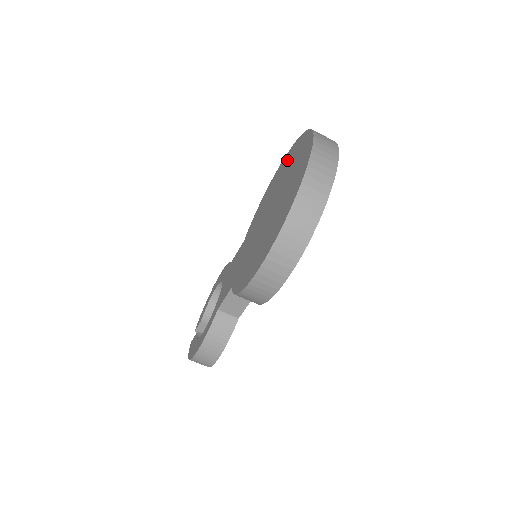
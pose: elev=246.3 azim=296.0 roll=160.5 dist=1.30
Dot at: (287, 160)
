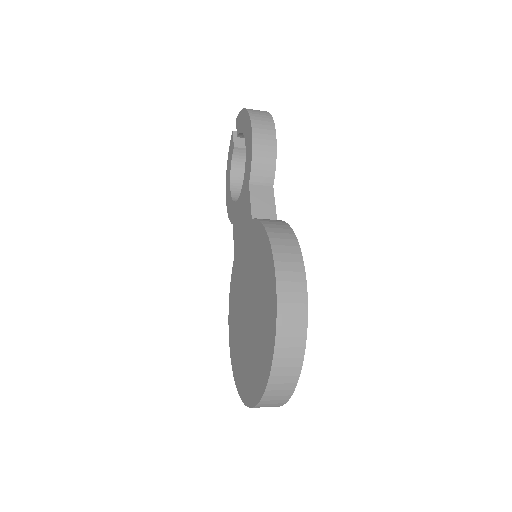
Dot at: (268, 315)
